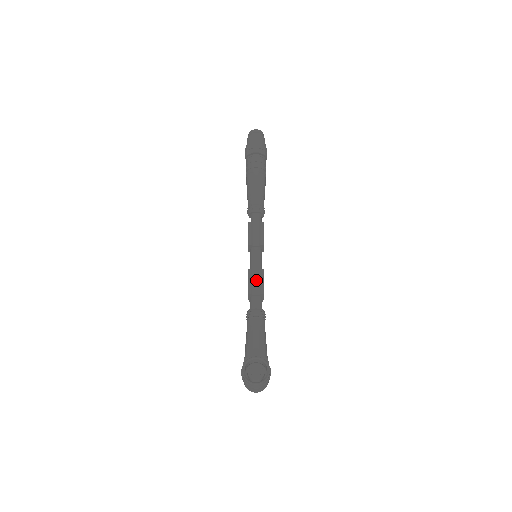
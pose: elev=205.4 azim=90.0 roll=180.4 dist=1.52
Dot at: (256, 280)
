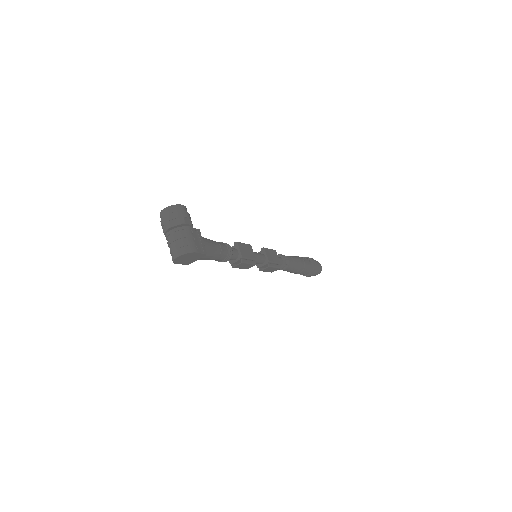
Dot at: occluded
